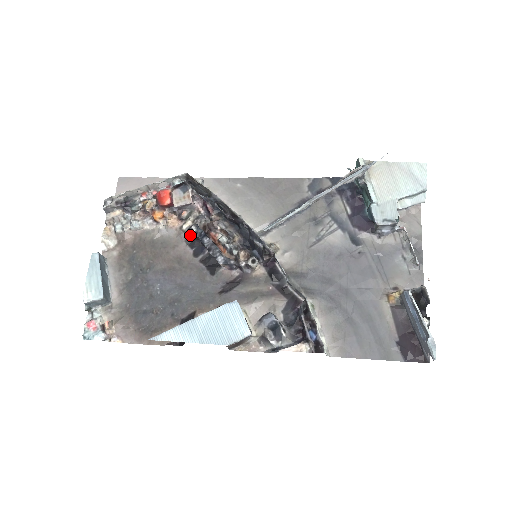
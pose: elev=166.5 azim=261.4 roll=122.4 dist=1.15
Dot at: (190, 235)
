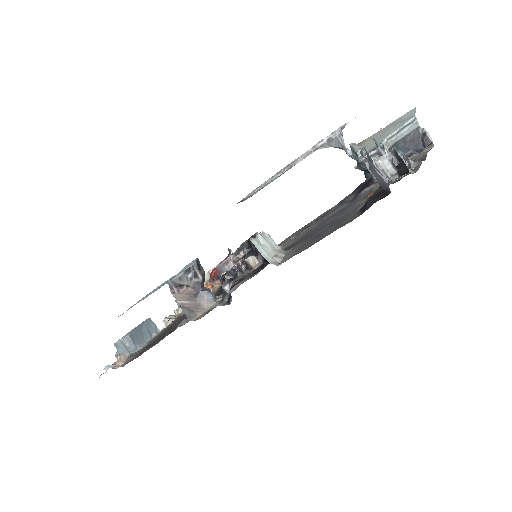
Dot at: occluded
